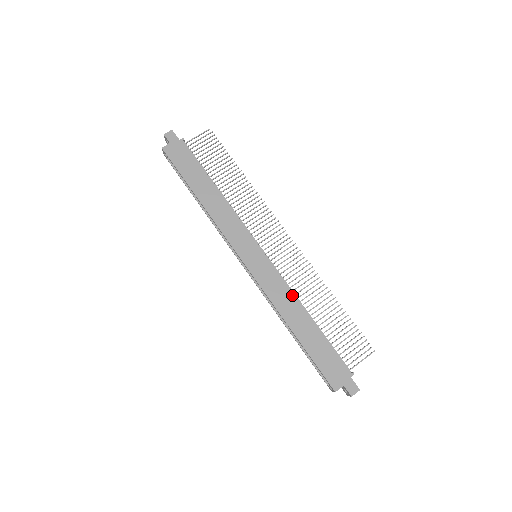
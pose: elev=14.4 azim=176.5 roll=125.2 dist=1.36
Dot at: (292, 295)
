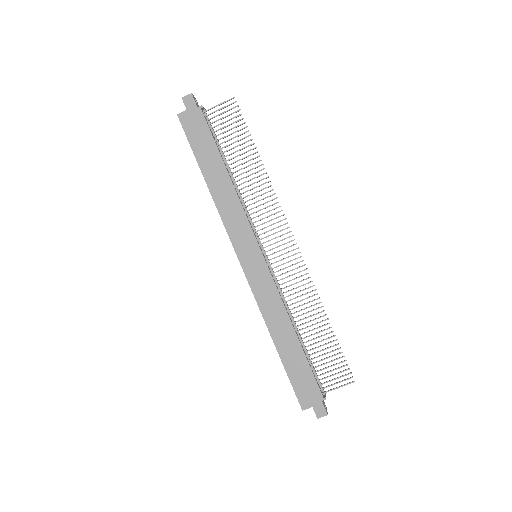
Dot at: (283, 307)
